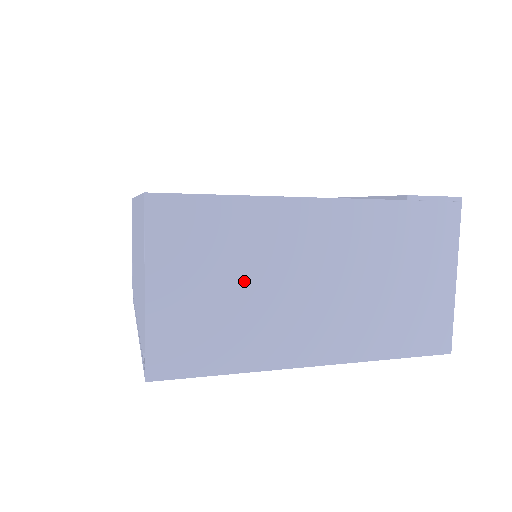
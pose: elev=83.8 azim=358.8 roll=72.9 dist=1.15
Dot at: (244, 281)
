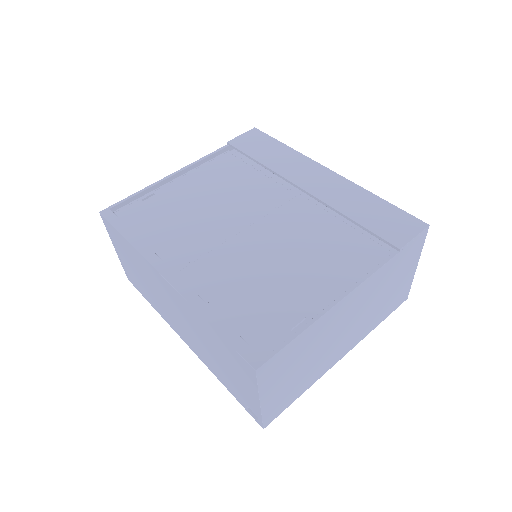
Dot at: (310, 358)
